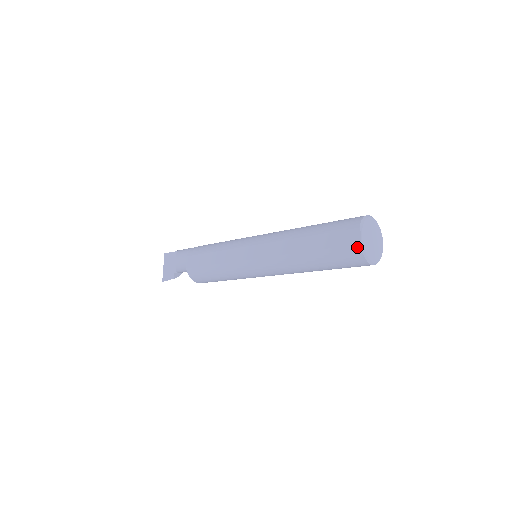
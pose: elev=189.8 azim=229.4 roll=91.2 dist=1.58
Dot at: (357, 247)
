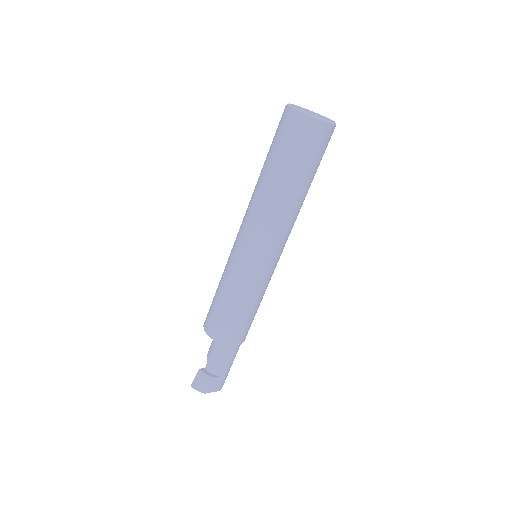
Dot at: occluded
